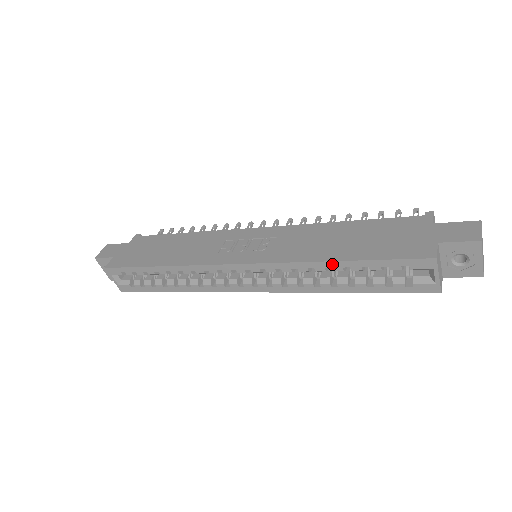
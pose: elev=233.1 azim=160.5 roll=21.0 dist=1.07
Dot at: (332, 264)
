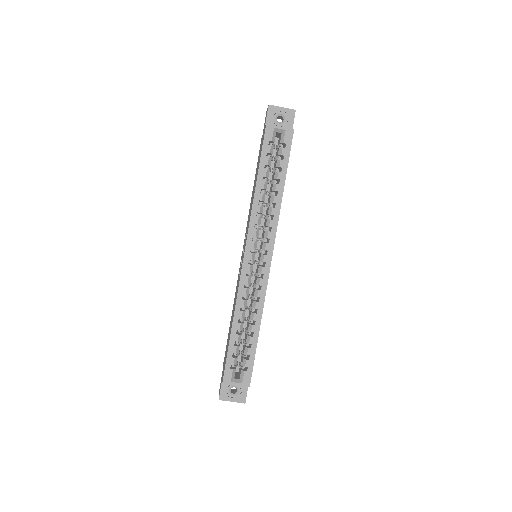
Dot at: (258, 187)
